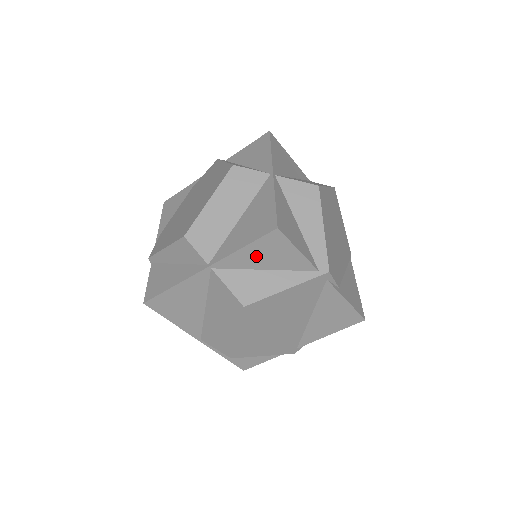
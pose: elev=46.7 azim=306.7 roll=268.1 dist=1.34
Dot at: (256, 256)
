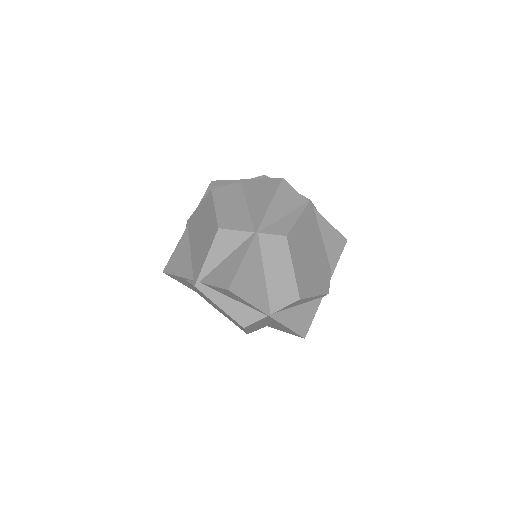
Dot at: occluded
